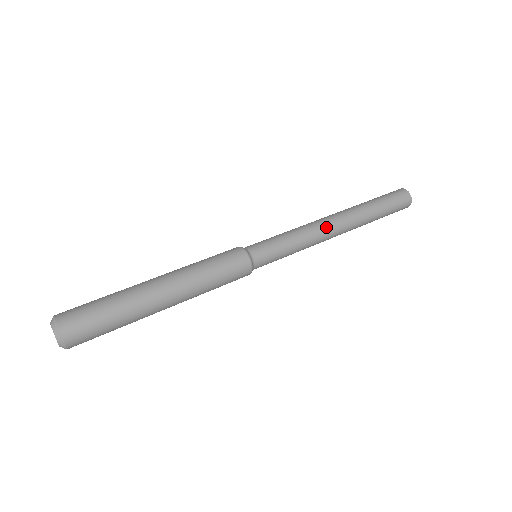
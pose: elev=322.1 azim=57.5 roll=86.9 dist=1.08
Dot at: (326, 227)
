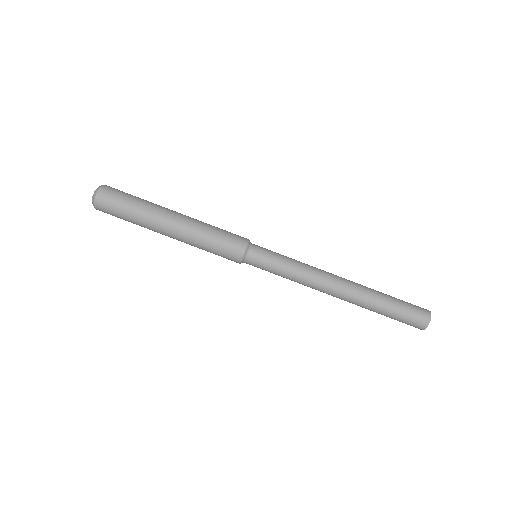
Dot at: (321, 290)
